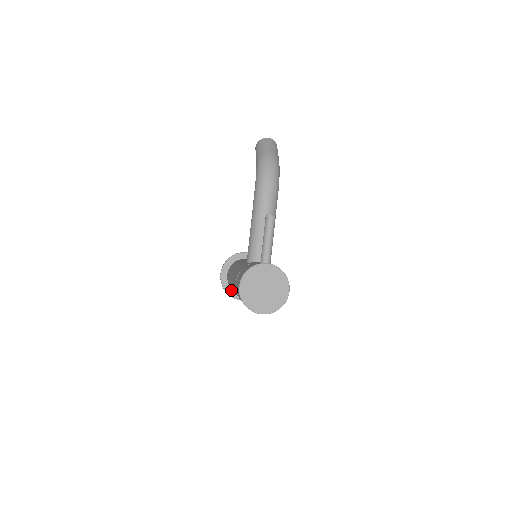
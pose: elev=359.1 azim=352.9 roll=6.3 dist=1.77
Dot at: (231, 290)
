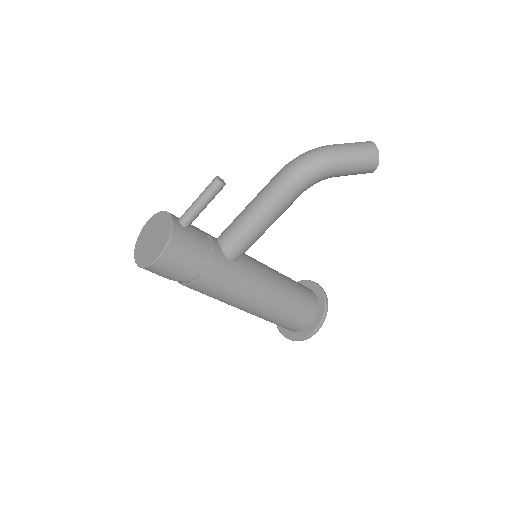
Dot at: occluded
